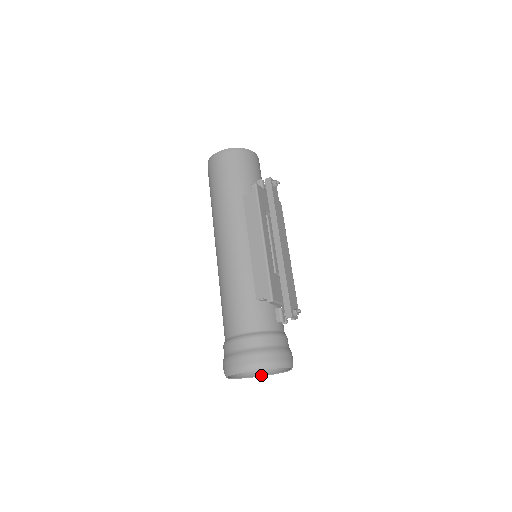
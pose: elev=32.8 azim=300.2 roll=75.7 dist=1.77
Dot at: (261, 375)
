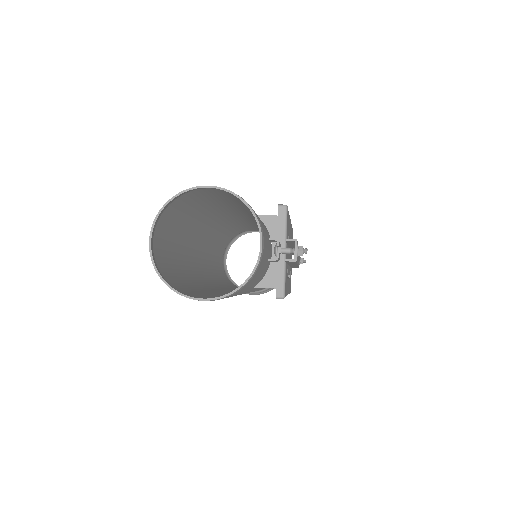
Dot at: occluded
